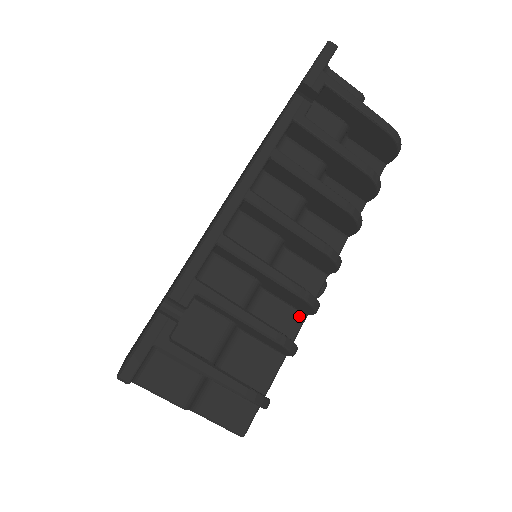
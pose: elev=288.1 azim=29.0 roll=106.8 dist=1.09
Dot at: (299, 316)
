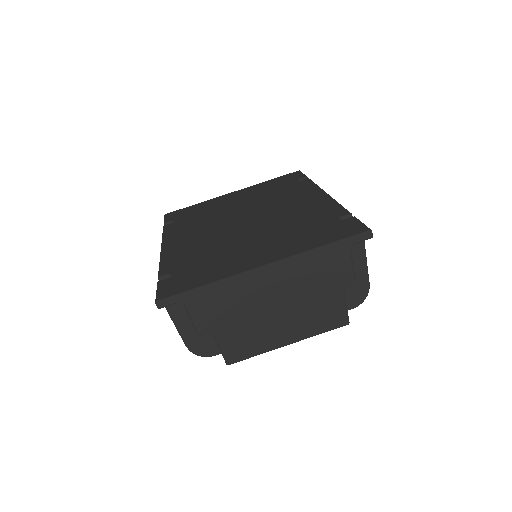
Dot at: occluded
